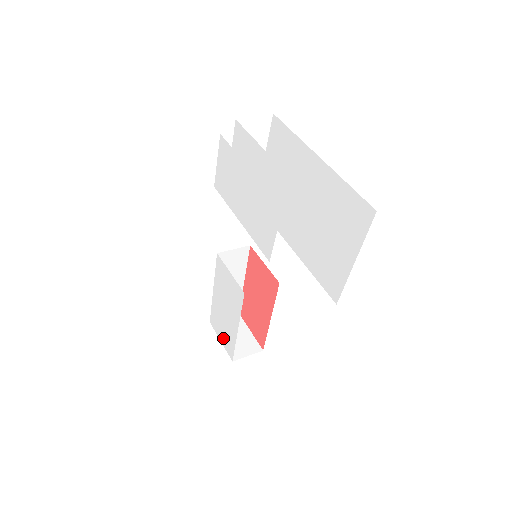
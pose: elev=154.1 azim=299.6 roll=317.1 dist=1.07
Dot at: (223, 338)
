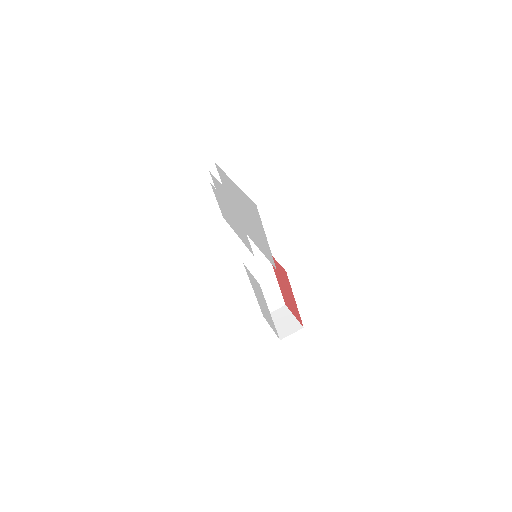
Dot at: (271, 325)
